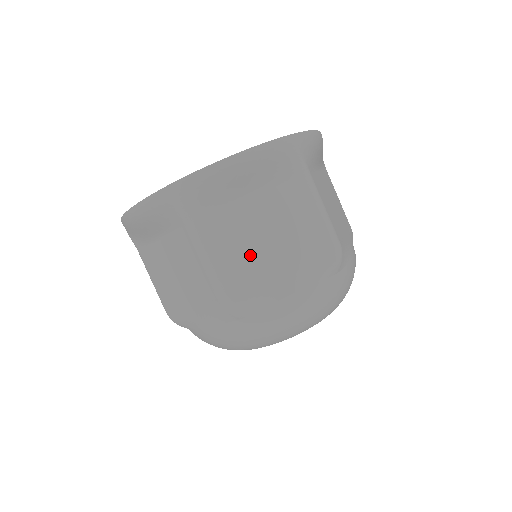
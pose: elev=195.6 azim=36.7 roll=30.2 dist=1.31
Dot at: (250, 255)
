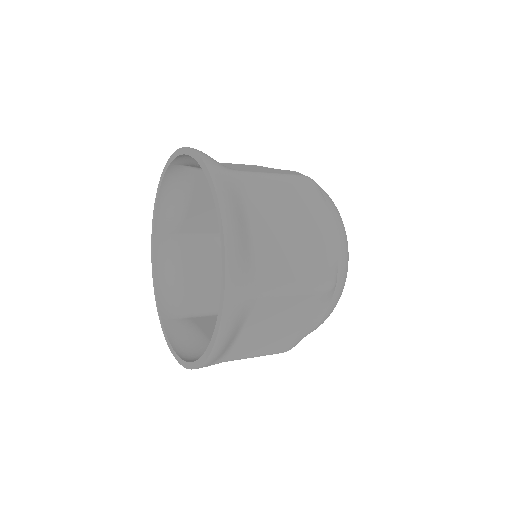
Dot at: (276, 339)
